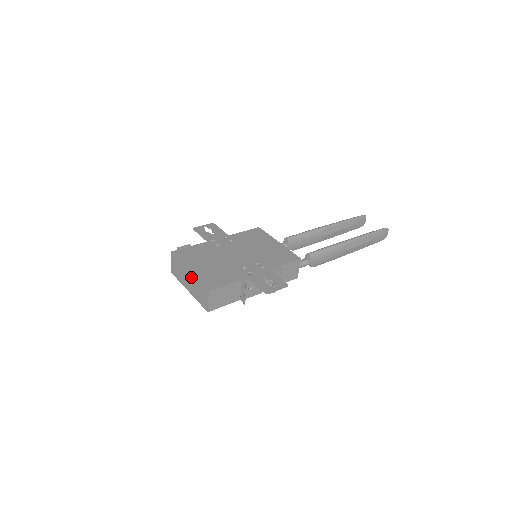
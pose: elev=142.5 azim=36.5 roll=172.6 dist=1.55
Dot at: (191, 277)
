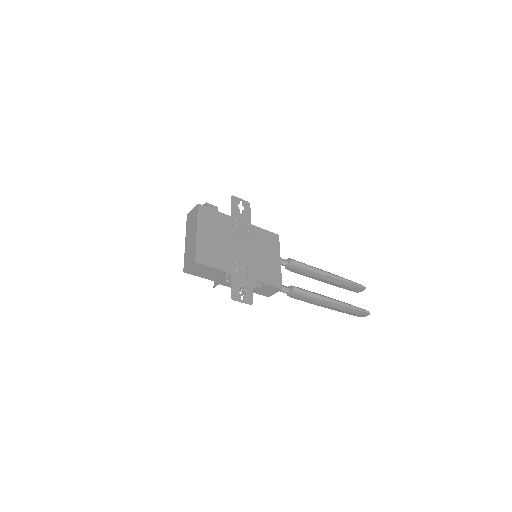
Dot at: (194, 238)
